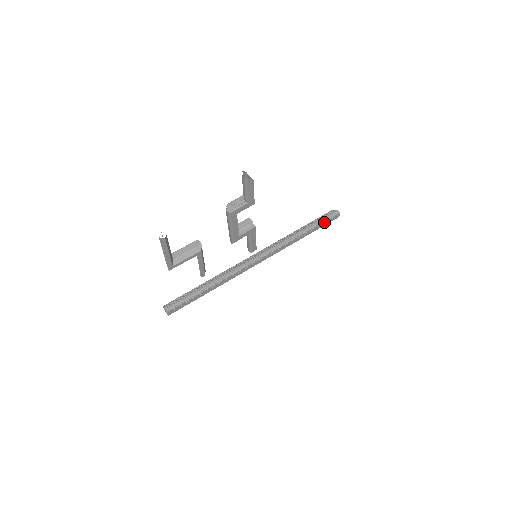
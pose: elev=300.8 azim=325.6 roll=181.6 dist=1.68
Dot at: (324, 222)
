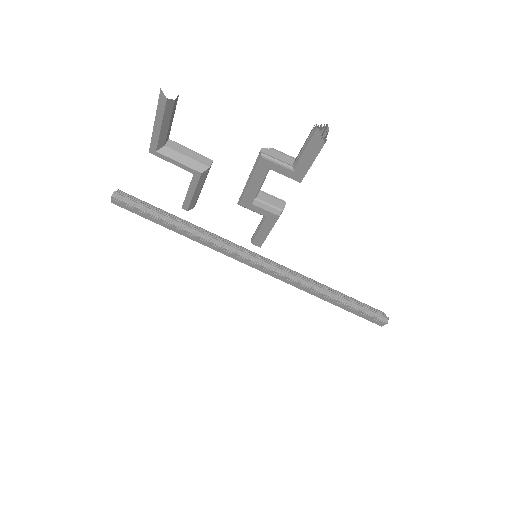
Dot at: (361, 311)
